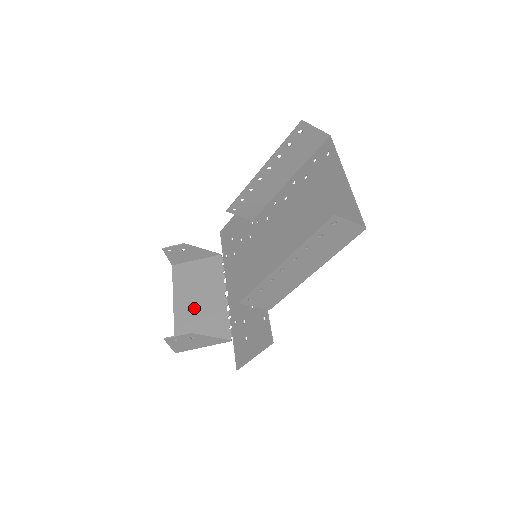
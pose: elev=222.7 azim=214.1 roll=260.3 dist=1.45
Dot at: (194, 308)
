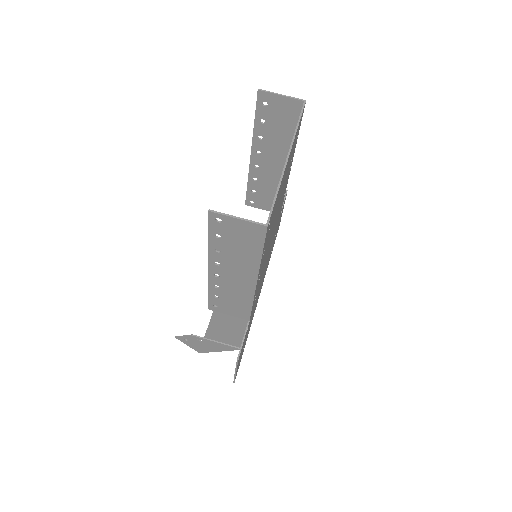
Dot at: occluded
